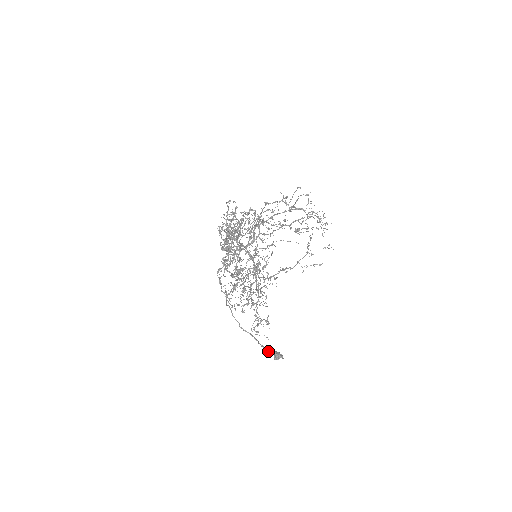
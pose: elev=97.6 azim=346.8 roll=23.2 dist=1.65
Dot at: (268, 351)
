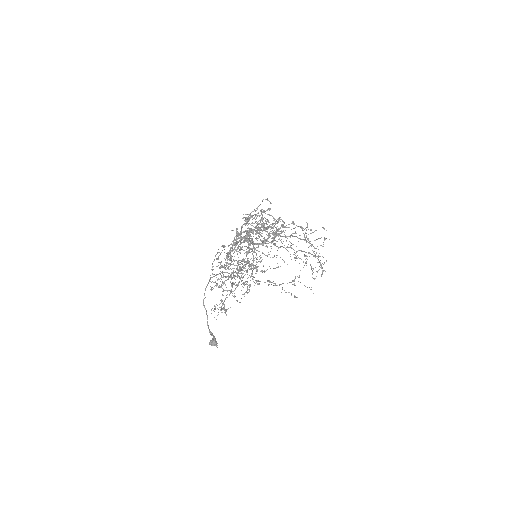
Dot at: (210, 334)
